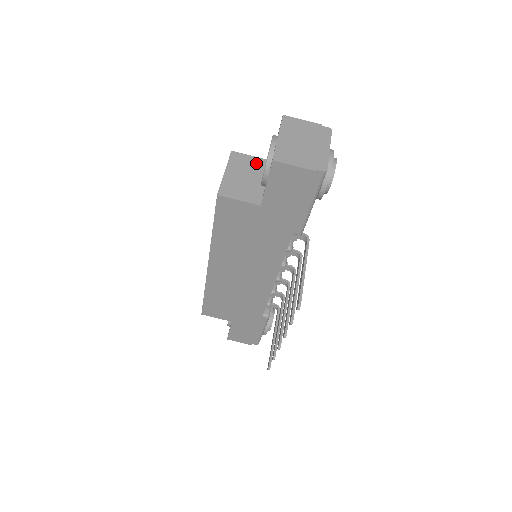
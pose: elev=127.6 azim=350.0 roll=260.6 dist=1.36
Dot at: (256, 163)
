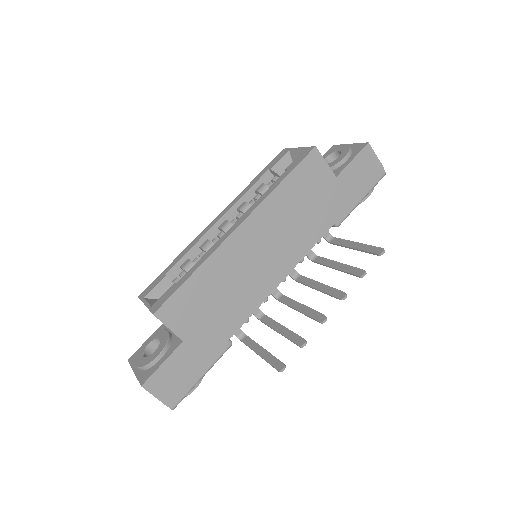
Dot at: occluded
